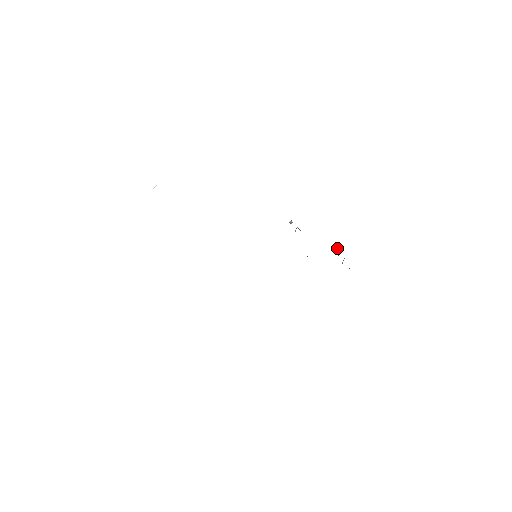
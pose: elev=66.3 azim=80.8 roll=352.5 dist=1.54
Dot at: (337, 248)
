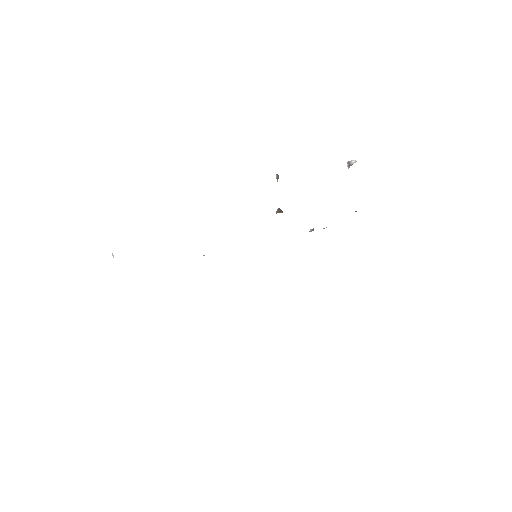
Dot at: (355, 161)
